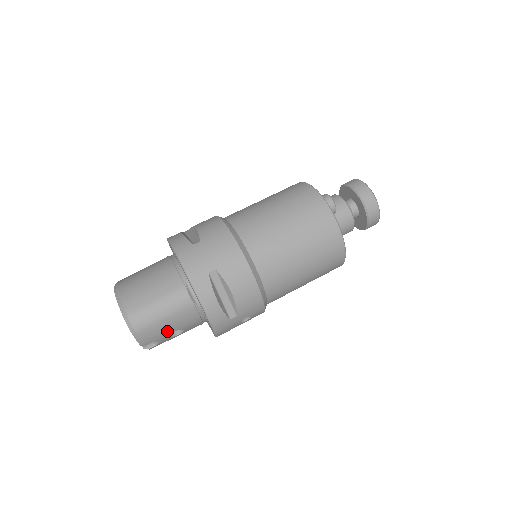
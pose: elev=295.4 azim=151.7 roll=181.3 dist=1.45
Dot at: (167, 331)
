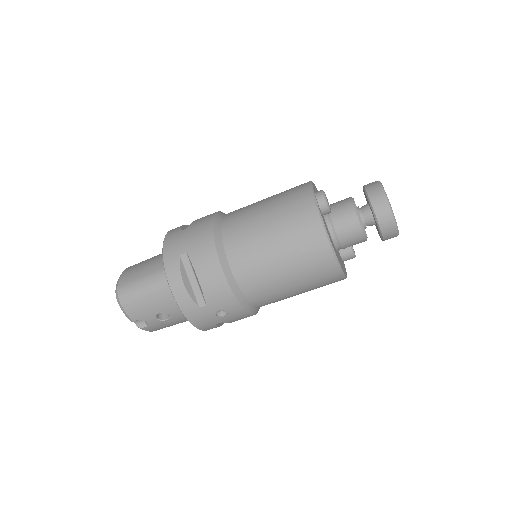
Dot at: (150, 311)
